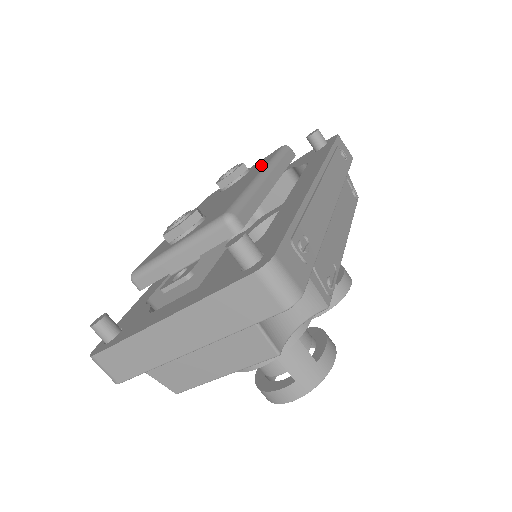
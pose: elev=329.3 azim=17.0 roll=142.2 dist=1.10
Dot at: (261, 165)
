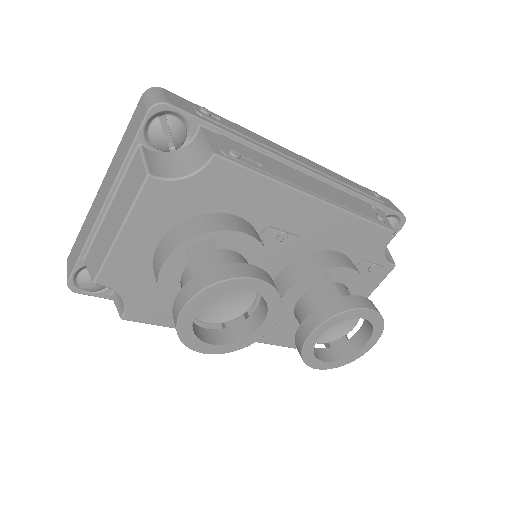
Dot at: occluded
